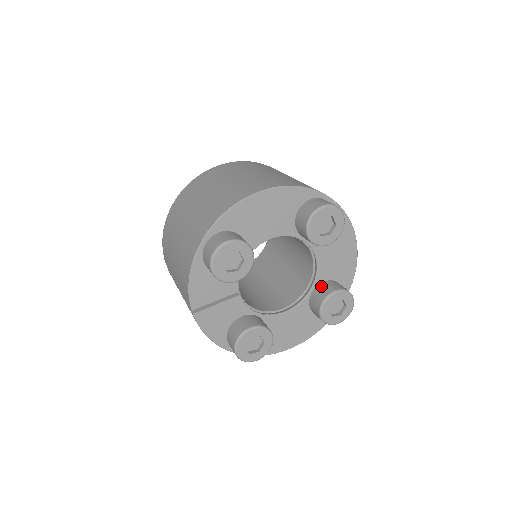
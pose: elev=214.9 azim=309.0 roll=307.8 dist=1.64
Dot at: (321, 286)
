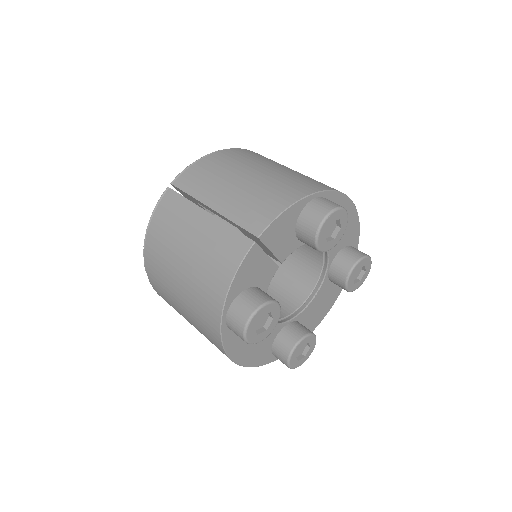
Dot at: occluded
